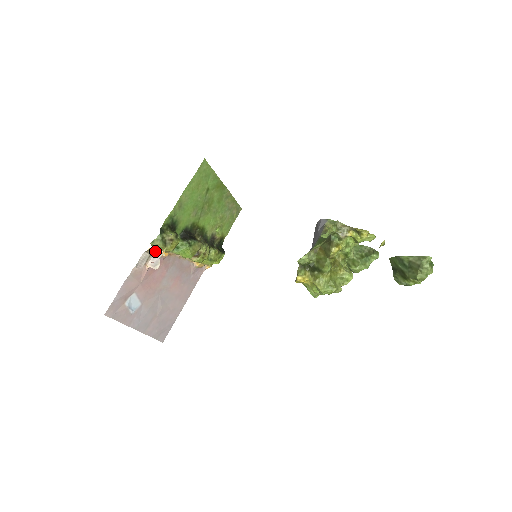
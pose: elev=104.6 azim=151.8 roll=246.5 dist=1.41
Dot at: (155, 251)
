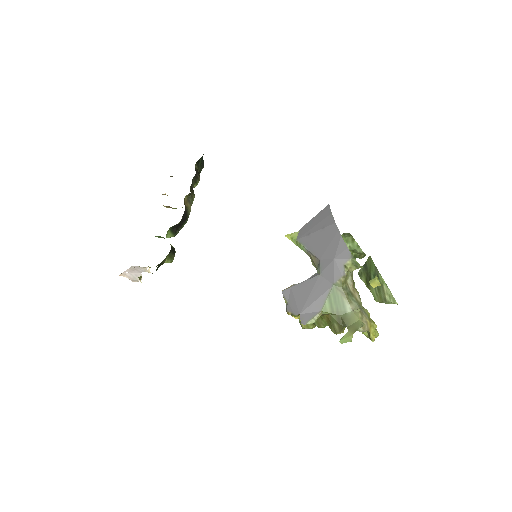
Dot at: (137, 267)
